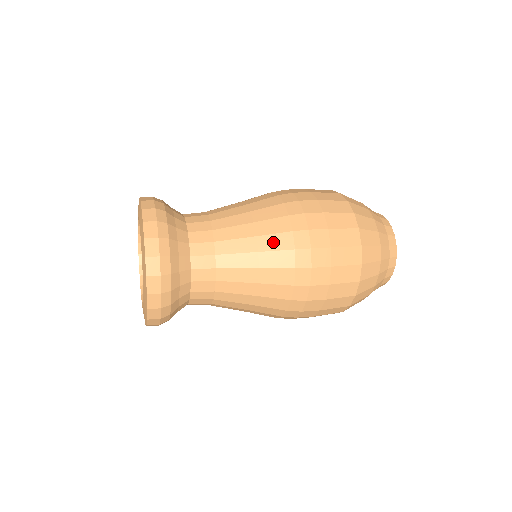
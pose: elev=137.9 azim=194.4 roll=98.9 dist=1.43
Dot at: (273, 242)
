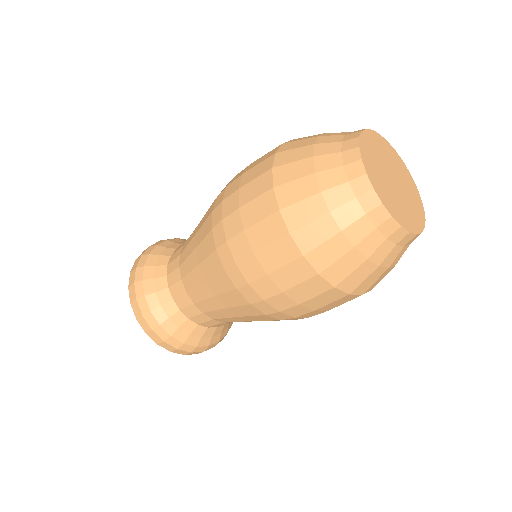
Dot at: (204, 249)
